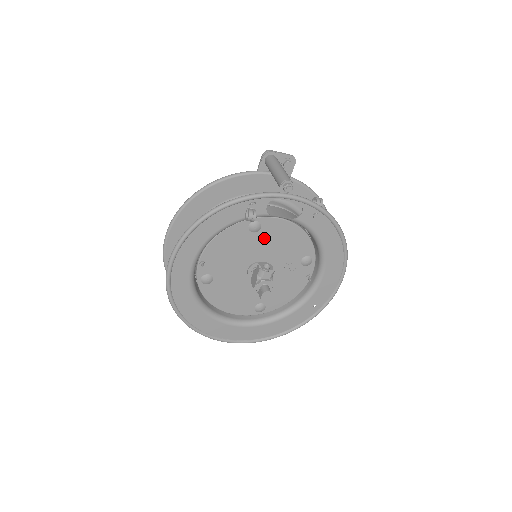
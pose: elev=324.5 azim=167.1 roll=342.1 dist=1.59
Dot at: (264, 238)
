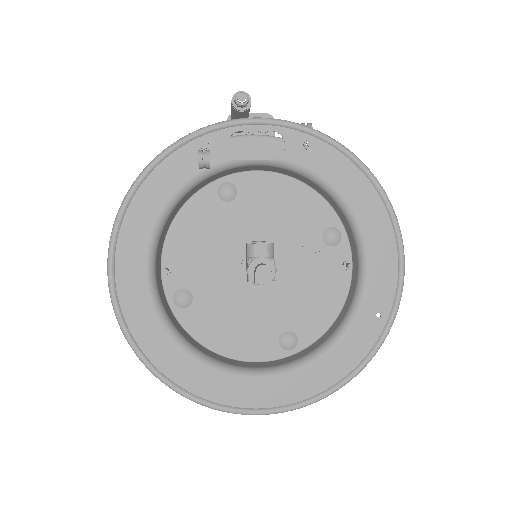
Dot at: (248, 209)
